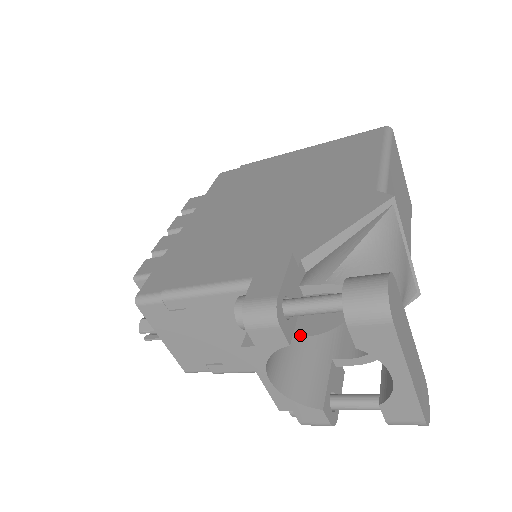
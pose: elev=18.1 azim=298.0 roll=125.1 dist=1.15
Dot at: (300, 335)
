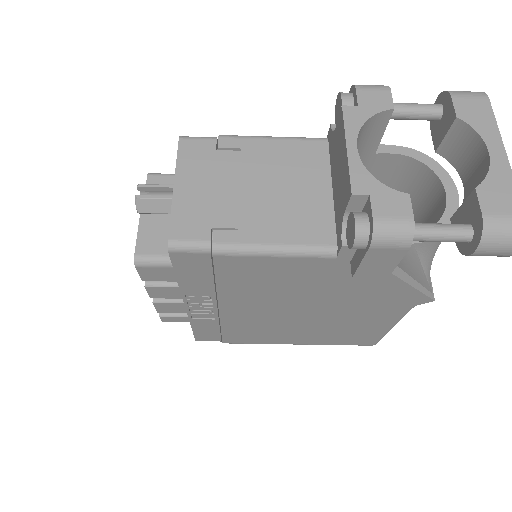
Dot at: occluded
